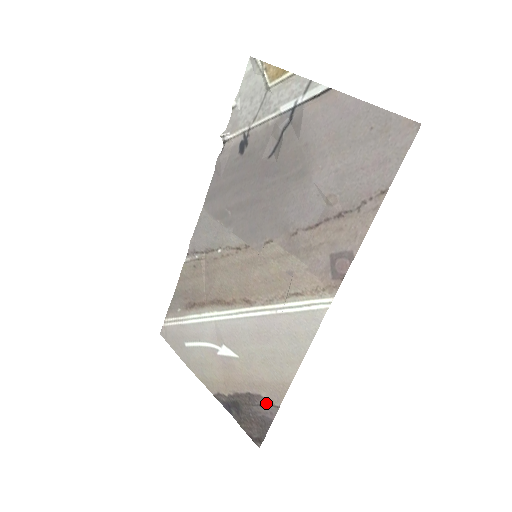
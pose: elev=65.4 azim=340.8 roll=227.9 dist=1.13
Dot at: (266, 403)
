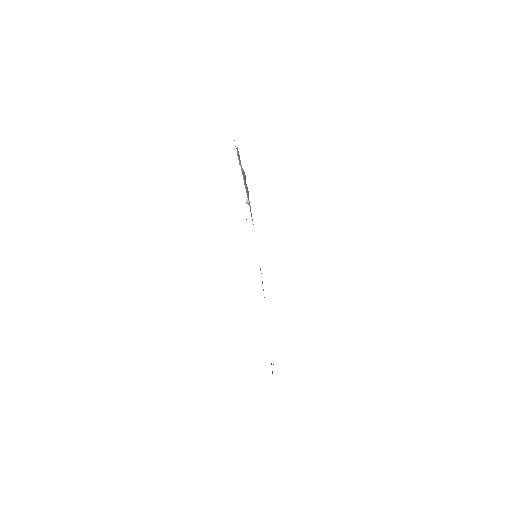
Dot at: occluded
